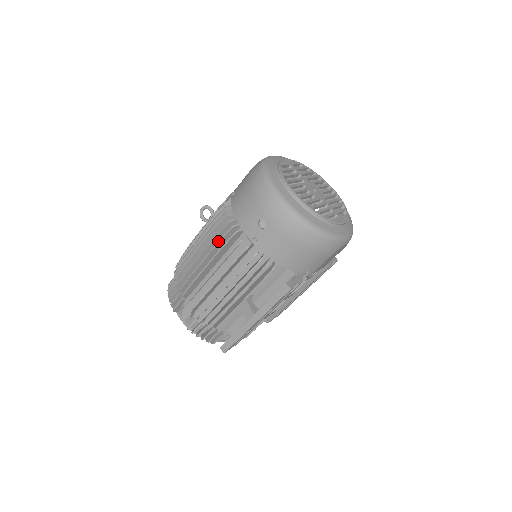
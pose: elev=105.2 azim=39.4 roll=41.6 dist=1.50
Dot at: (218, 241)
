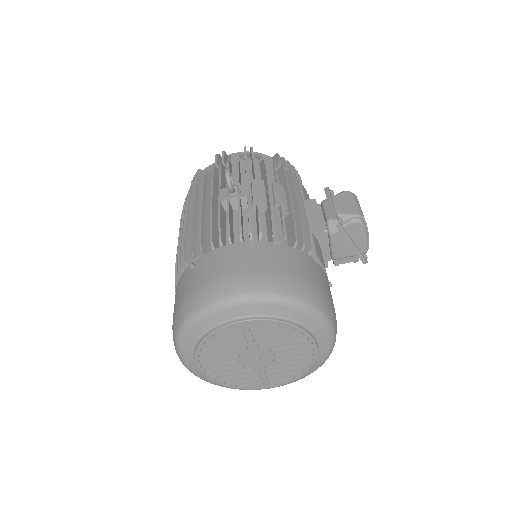
Dot at: (175, 266)
